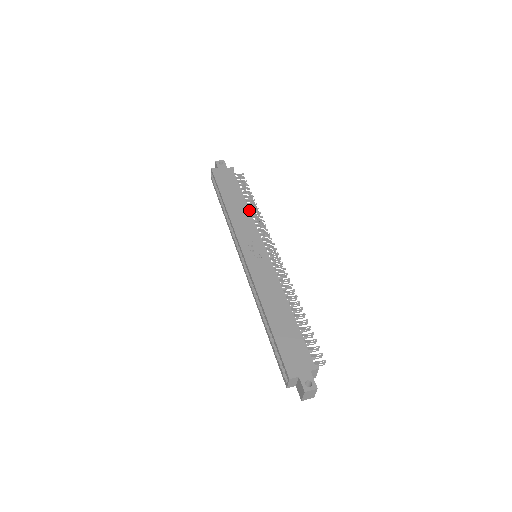
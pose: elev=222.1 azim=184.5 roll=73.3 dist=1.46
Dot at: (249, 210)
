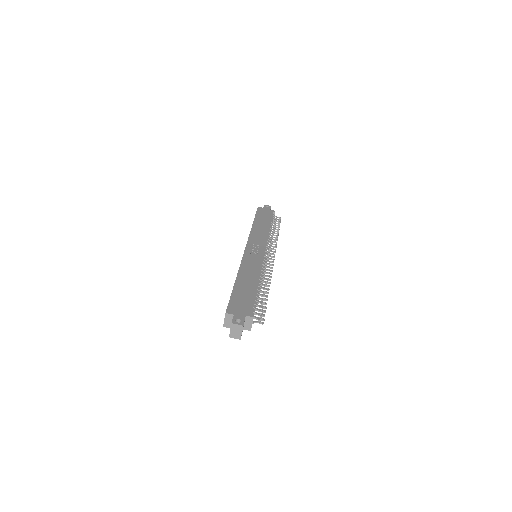
Dot at: occluded
